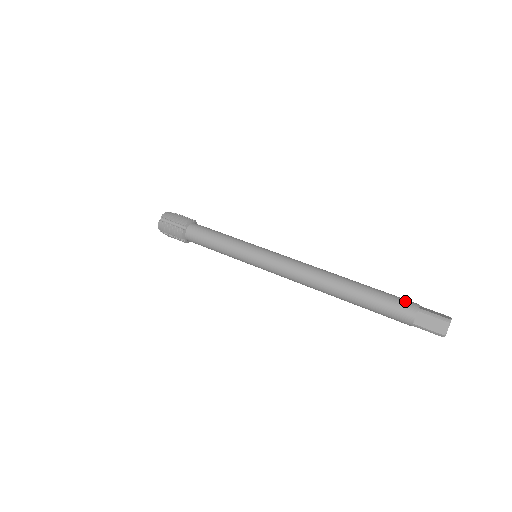
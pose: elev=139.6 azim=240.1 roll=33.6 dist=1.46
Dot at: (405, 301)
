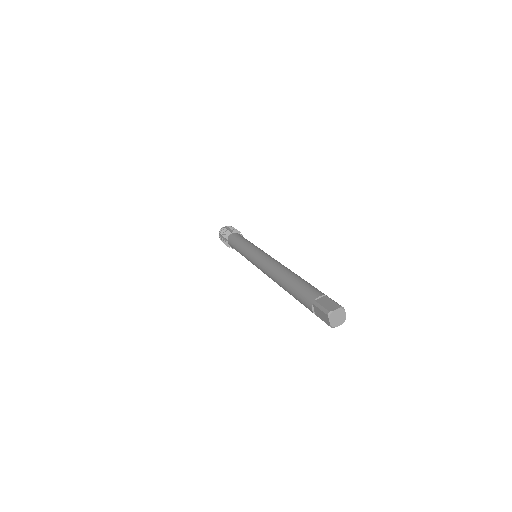
Dot at: (309, 294)
